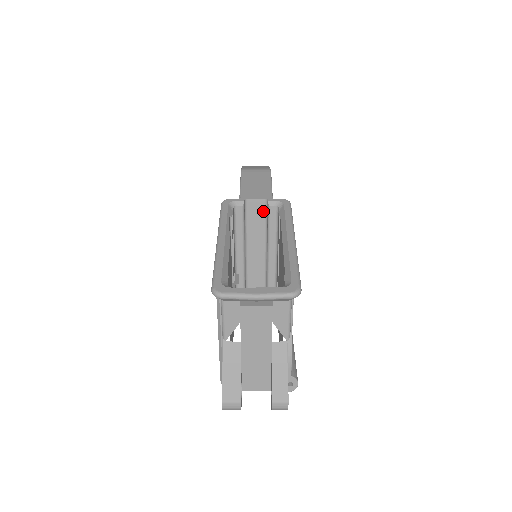
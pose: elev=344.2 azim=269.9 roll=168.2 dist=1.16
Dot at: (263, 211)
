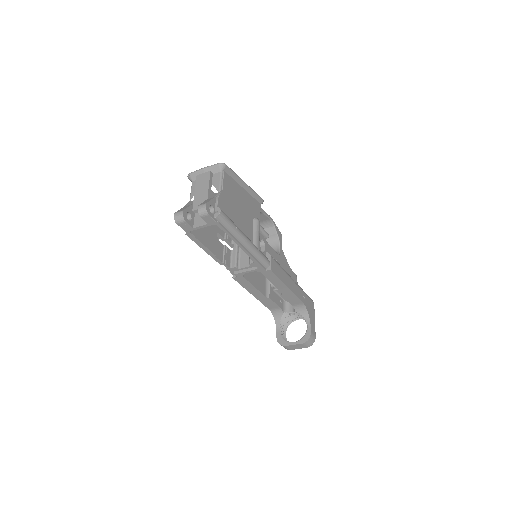
Dot at: occluded
